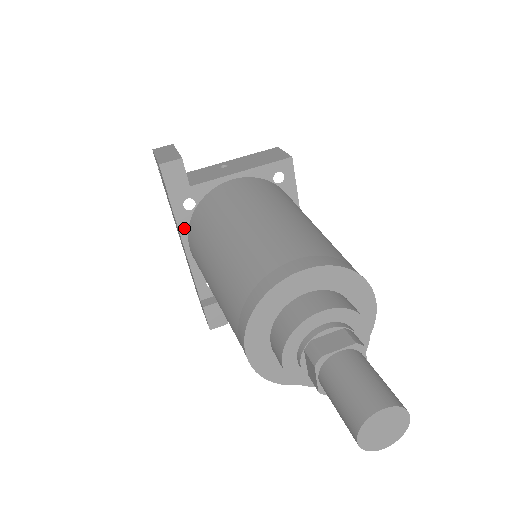
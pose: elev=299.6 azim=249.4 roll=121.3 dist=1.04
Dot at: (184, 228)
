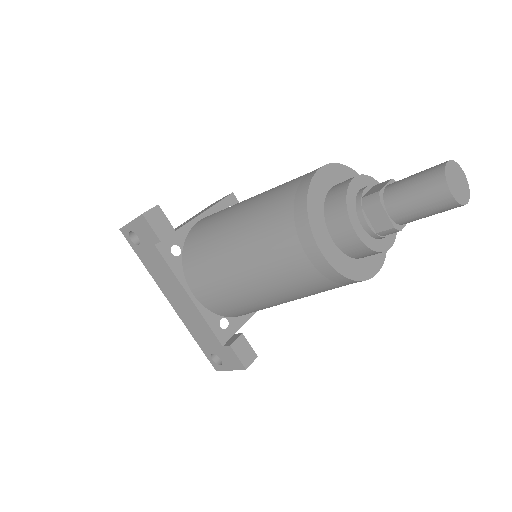
Dot at: (180, 275)
